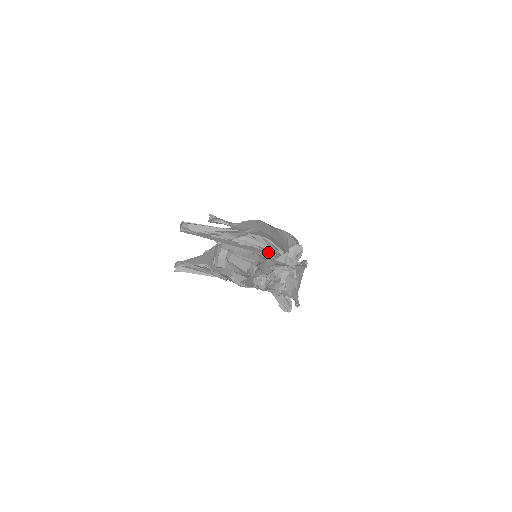
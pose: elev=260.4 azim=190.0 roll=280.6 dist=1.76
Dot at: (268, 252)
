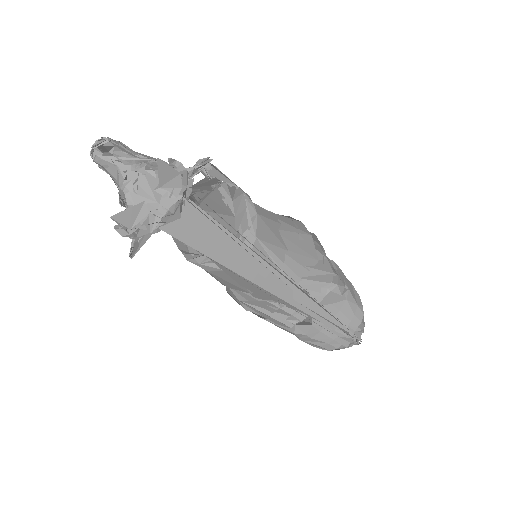
Dot at: occluded
